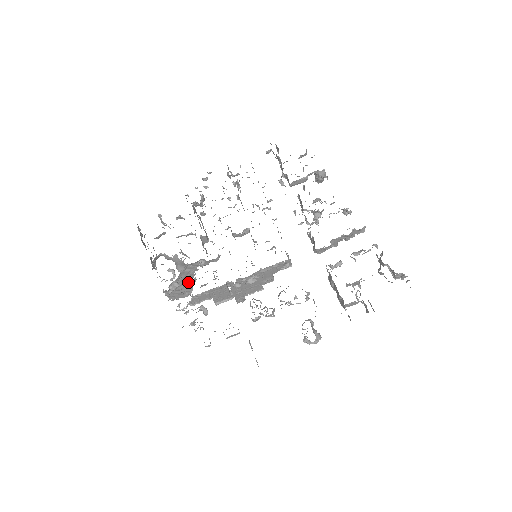
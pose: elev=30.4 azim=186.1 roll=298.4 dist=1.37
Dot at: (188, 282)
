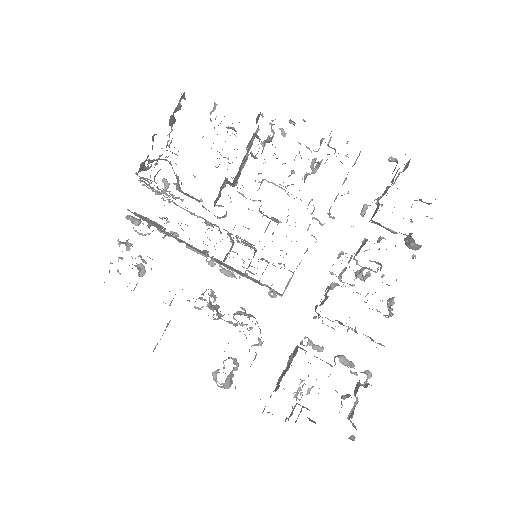
Dot at: occluded
